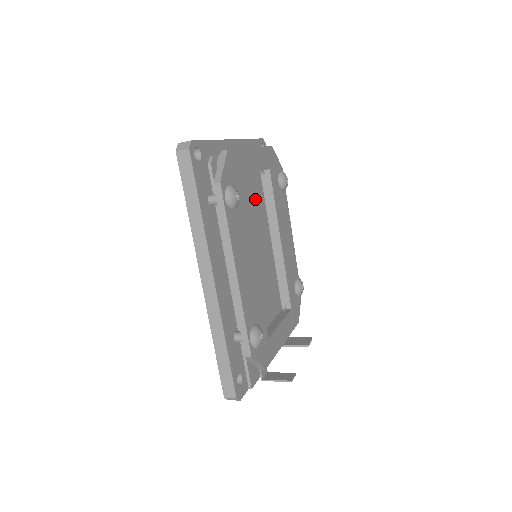
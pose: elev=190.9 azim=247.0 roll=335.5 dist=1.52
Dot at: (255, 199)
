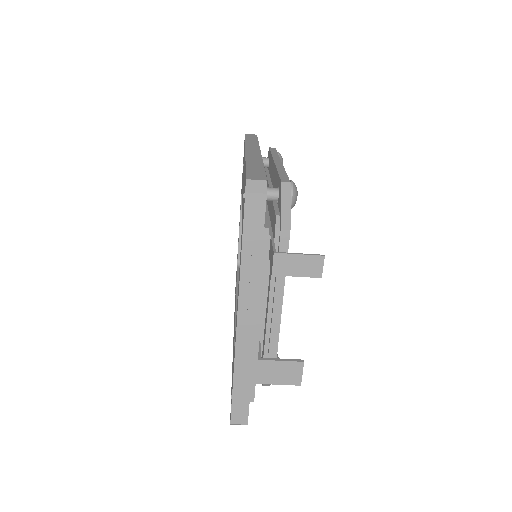
Dot at: occluded
